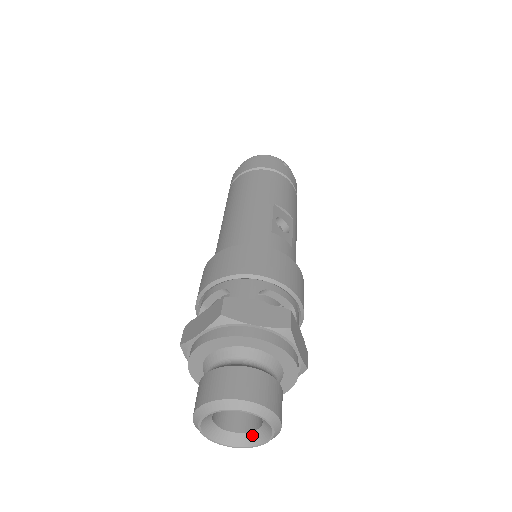
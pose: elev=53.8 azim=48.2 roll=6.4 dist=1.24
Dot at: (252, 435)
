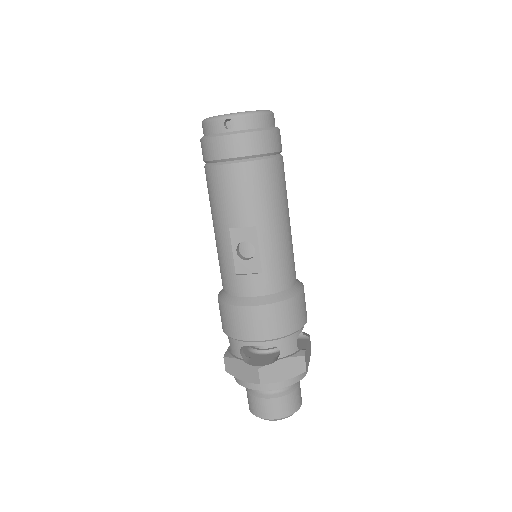
Dot at: occluded
